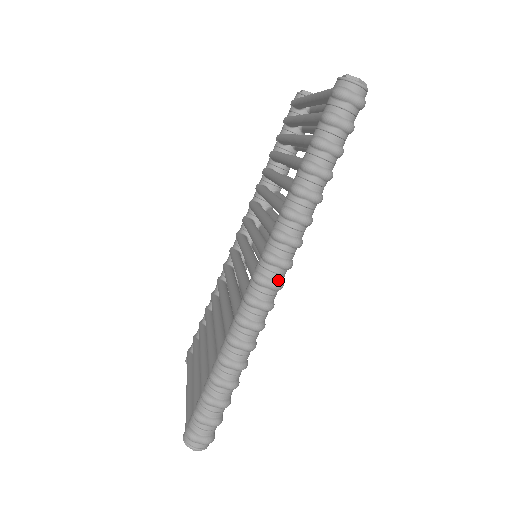
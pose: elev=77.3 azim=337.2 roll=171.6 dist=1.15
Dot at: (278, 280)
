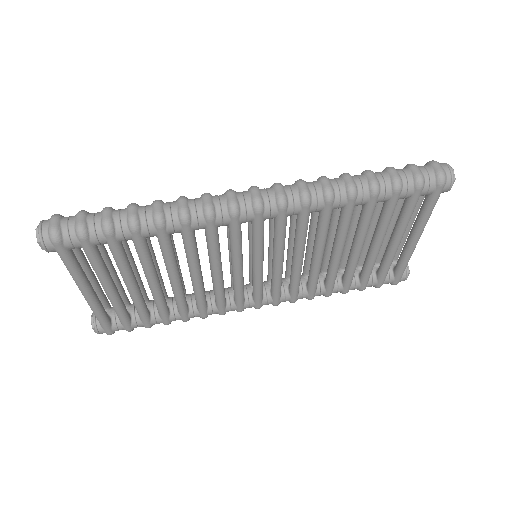
Dot at: (263, 200)
